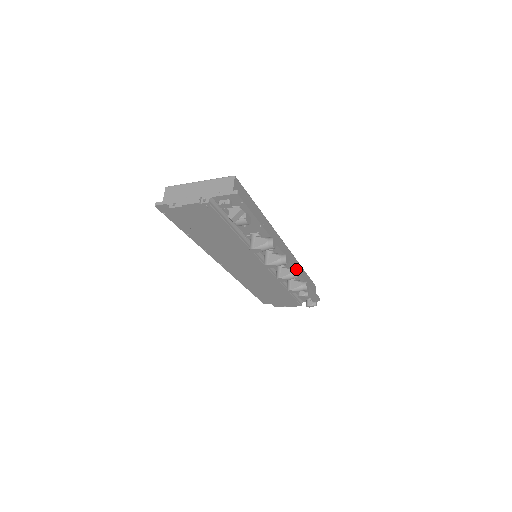
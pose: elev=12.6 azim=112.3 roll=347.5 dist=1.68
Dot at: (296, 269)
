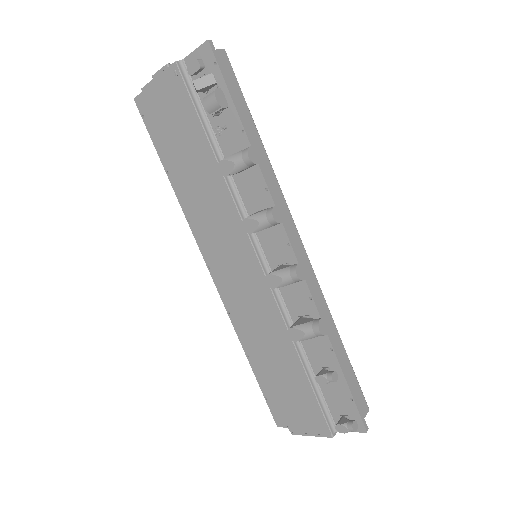
Dot at: occluded
